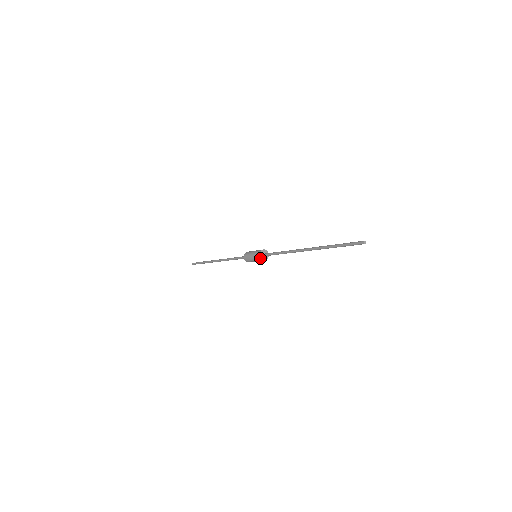
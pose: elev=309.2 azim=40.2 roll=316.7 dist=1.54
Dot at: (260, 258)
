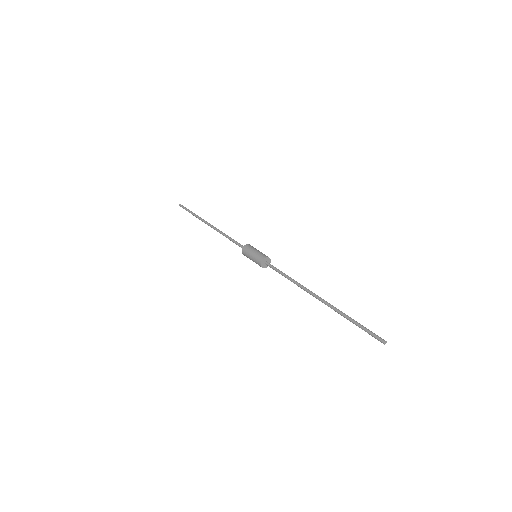
Dot at: occluded
